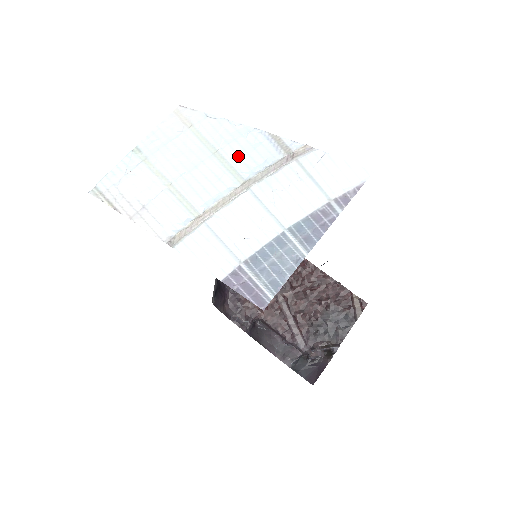
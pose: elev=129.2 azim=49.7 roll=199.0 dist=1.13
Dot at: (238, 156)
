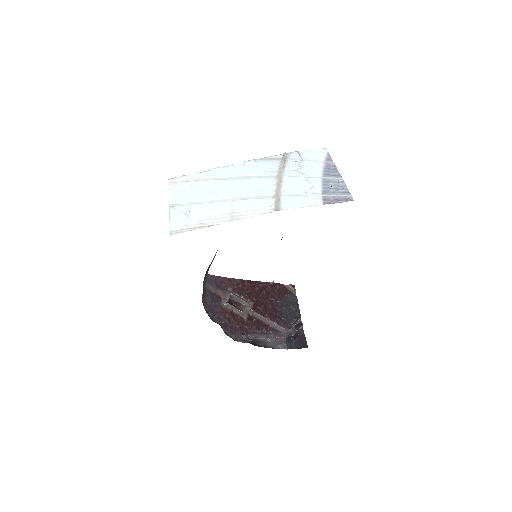
Dot at: (255, 172)
